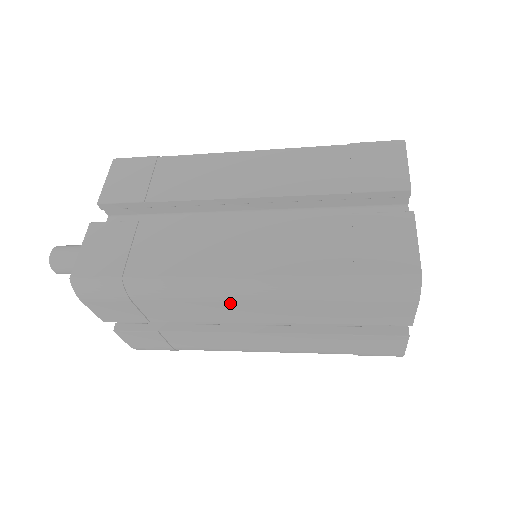
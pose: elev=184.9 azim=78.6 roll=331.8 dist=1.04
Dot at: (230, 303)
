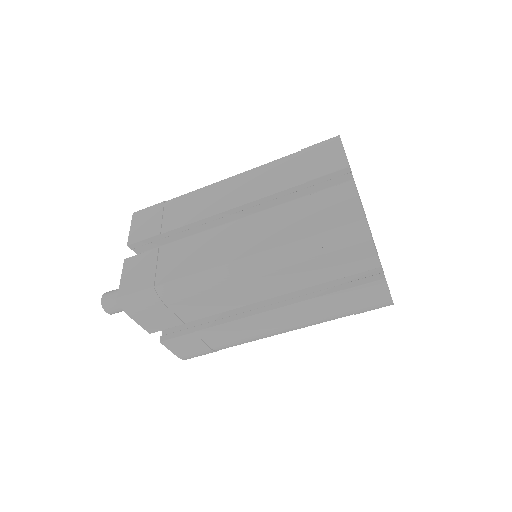
Dot at: (237, 285)
